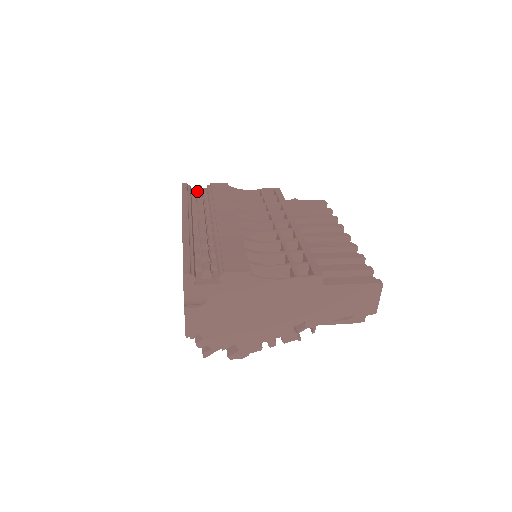
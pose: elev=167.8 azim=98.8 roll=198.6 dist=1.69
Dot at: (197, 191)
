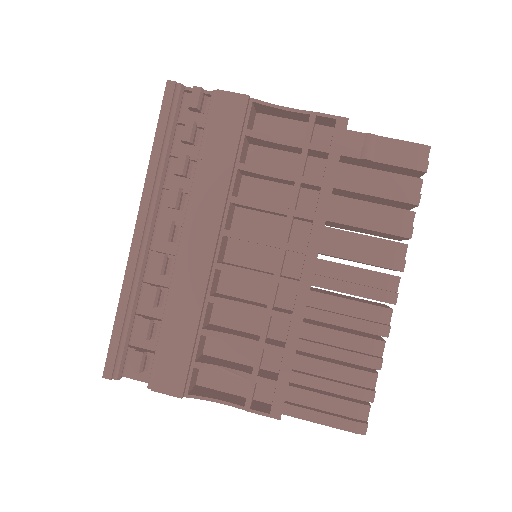
Dot at: (190, 107)
